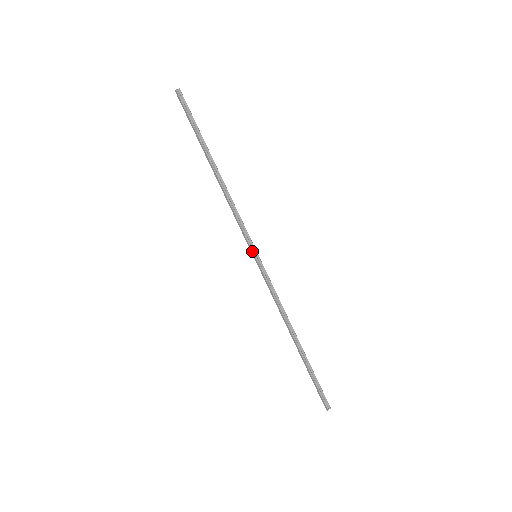
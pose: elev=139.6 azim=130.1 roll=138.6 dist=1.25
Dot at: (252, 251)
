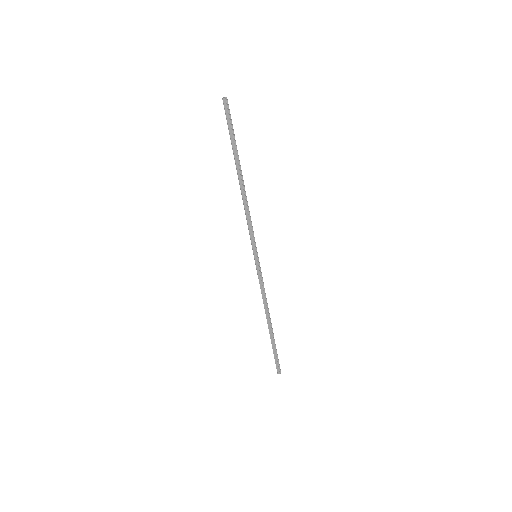
Dot at: (255, 252)
